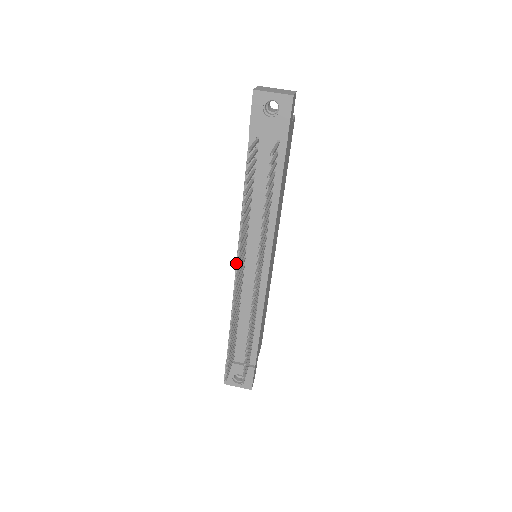
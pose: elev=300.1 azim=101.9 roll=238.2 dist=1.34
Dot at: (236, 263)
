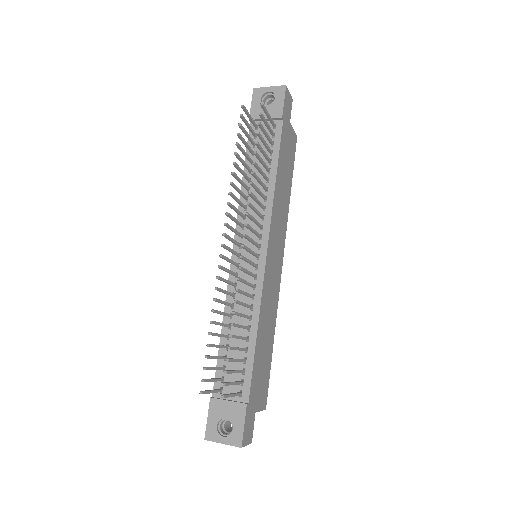
Dot at: occluded
